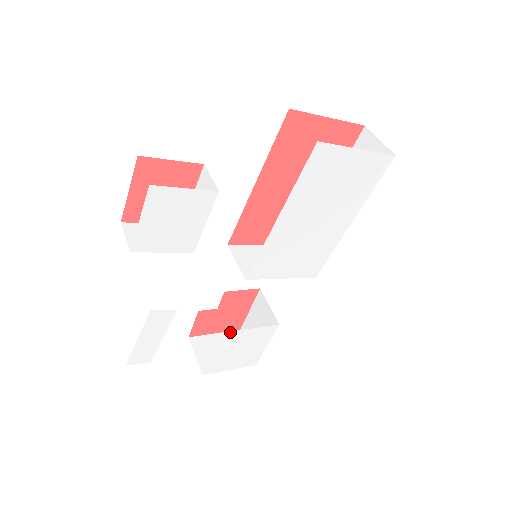
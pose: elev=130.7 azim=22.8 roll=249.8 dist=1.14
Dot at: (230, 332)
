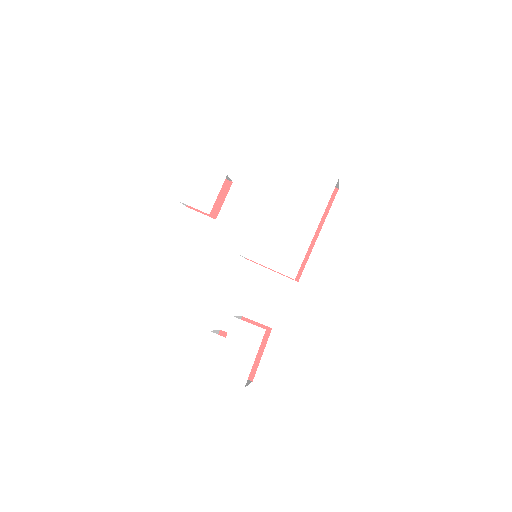
Dot at: occluded
